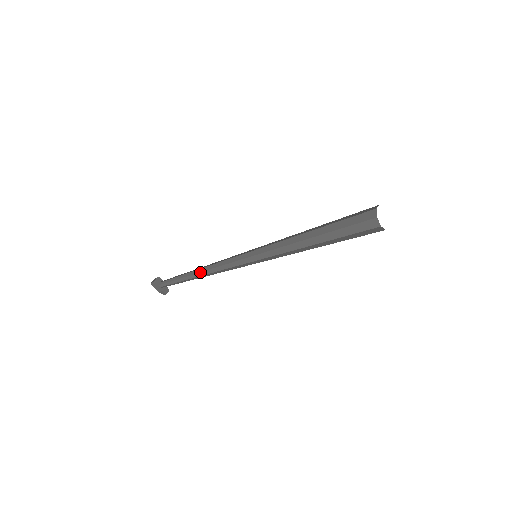
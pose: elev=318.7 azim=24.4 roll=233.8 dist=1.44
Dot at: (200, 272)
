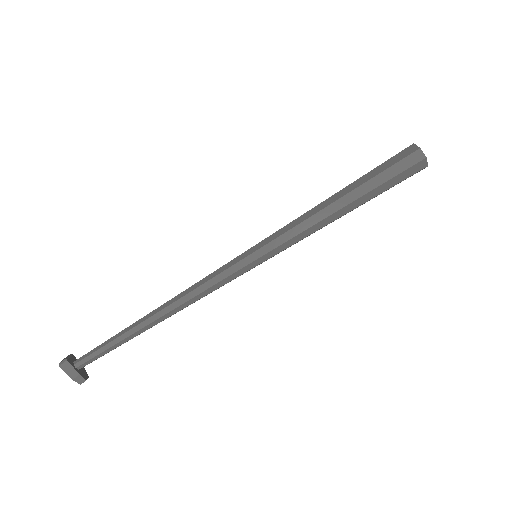
Dot at: (162, 309)
